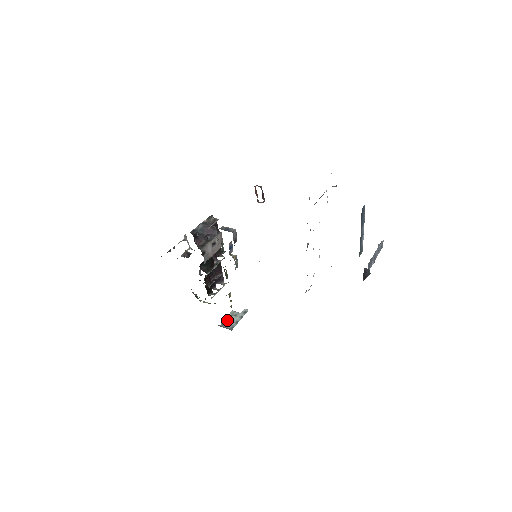
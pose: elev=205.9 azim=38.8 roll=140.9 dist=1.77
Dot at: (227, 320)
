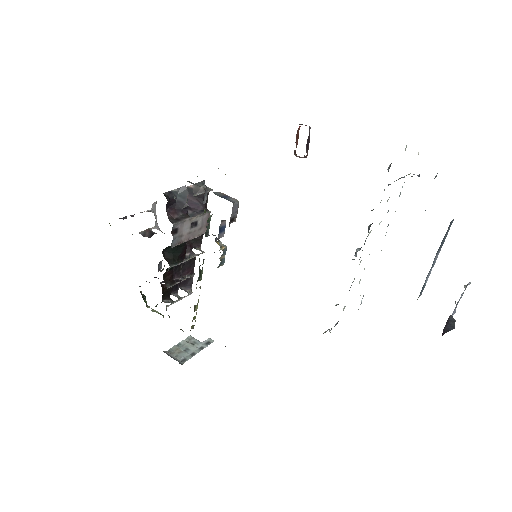
Dot at: (179, 347)
